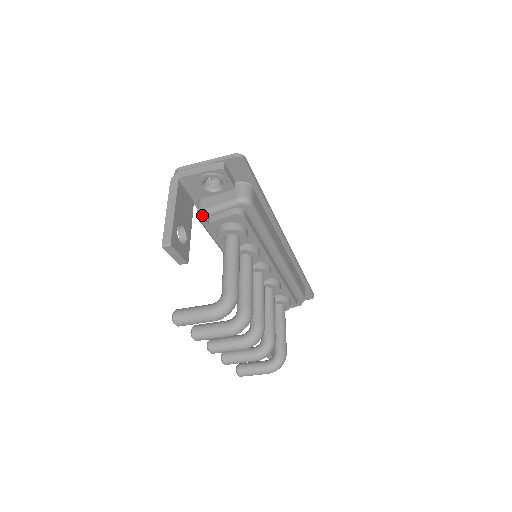
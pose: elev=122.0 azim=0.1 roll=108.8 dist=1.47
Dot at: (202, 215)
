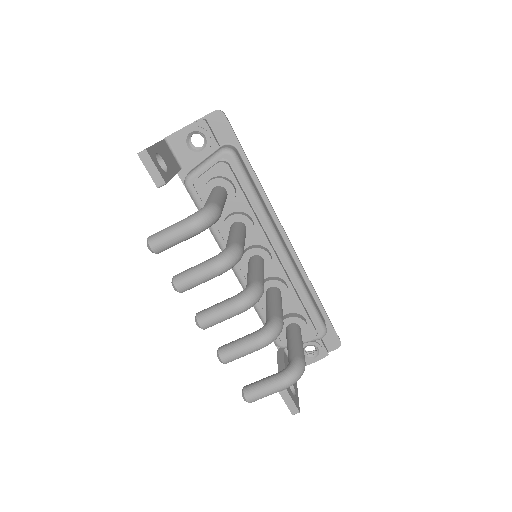
Dot at: (188, 177)
